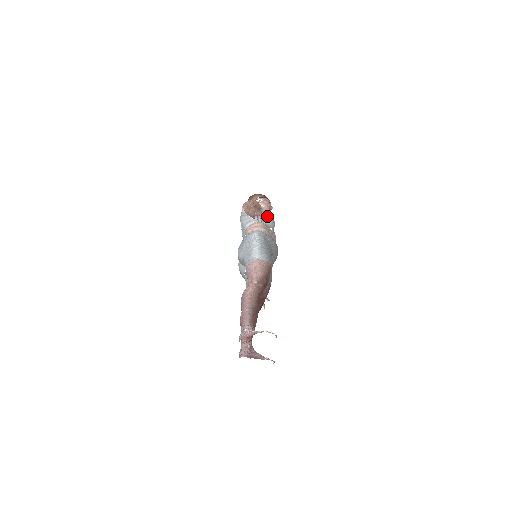
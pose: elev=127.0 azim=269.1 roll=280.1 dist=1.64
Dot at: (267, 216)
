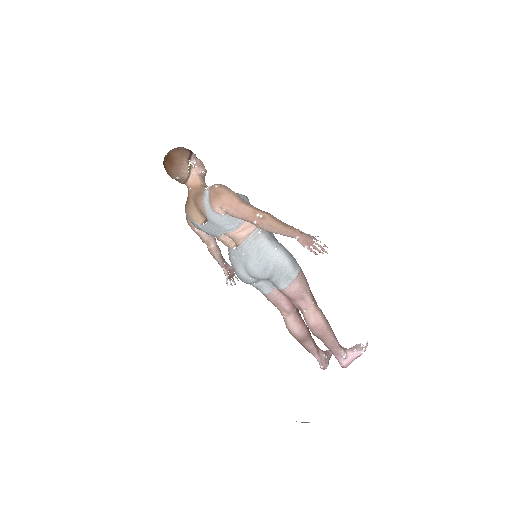
Dot at: (246, 201)
